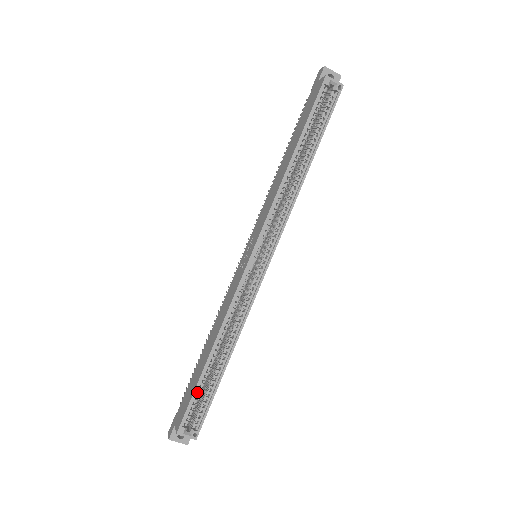
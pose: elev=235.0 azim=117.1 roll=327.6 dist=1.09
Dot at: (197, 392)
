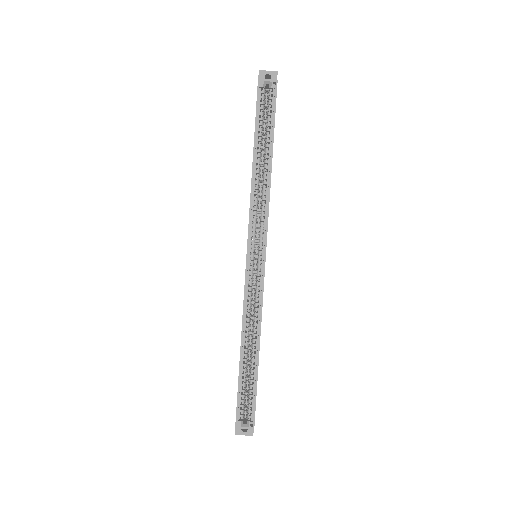
Dot at: (242, 388)
